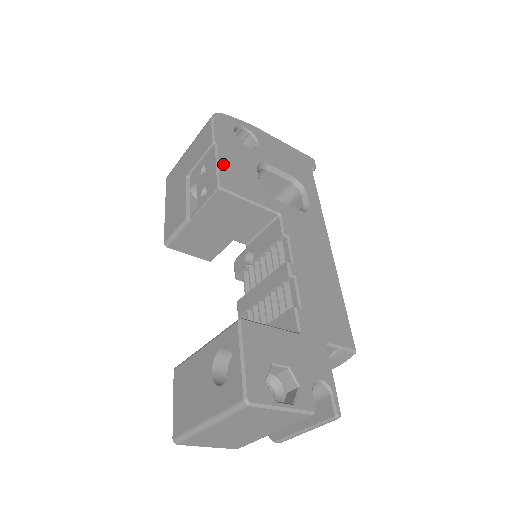
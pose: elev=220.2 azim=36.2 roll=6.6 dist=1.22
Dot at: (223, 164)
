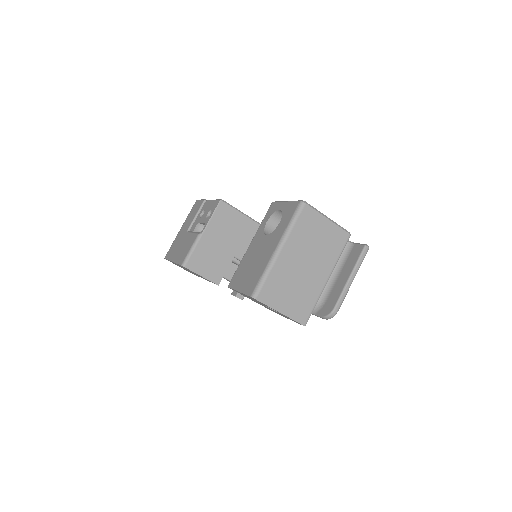
Dot at: occluded
